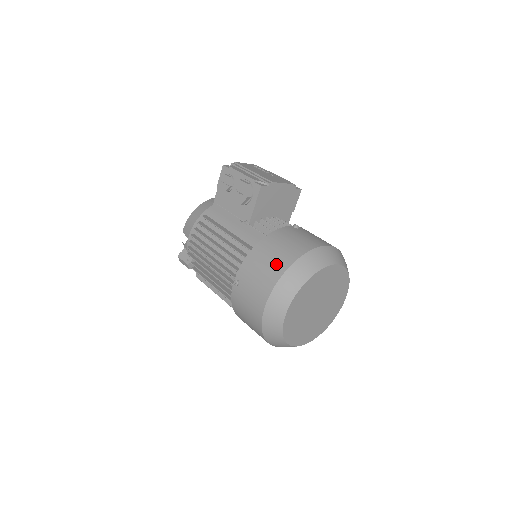
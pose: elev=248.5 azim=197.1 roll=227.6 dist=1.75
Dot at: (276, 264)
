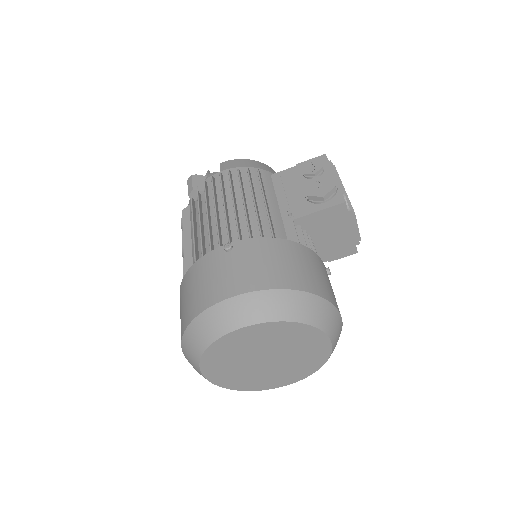
Dot at: (288, 274)
